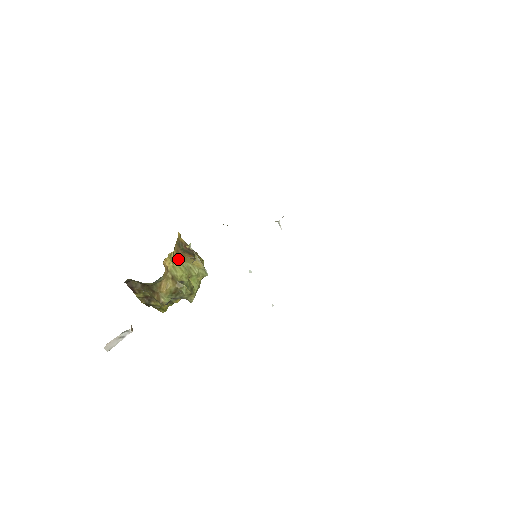
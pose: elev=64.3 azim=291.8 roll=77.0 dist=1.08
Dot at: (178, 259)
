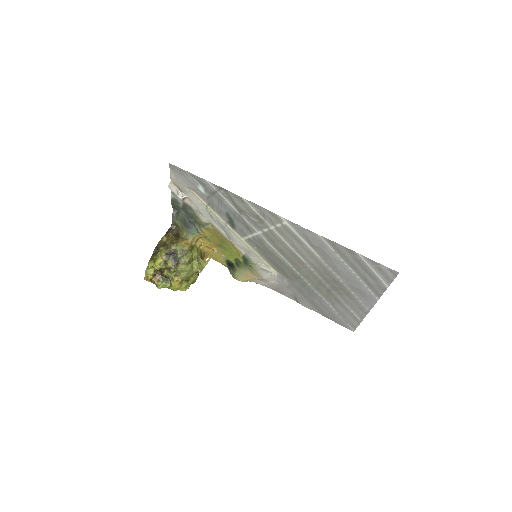
Dot at: (200, 252)
